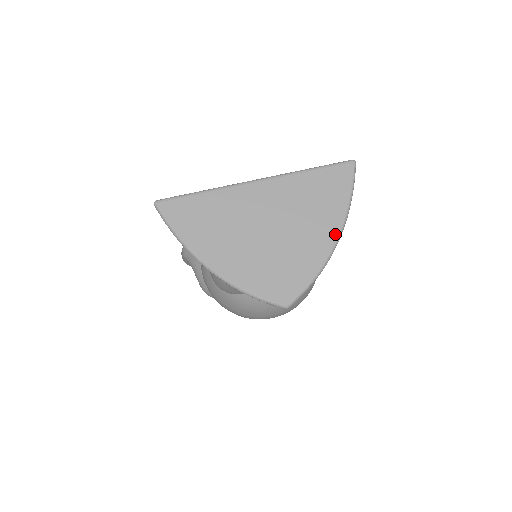
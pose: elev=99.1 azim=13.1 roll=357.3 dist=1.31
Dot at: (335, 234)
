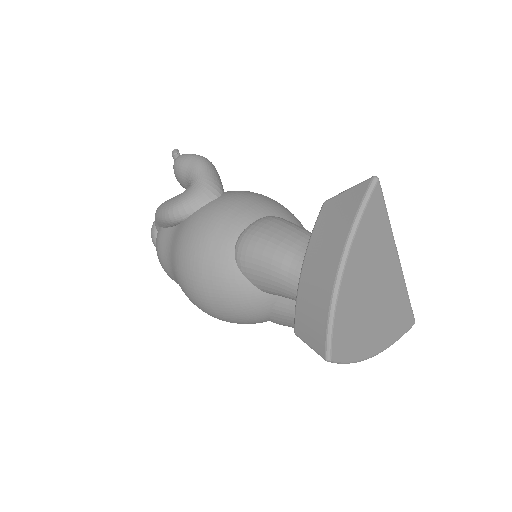
Dot at: (378, 350)
